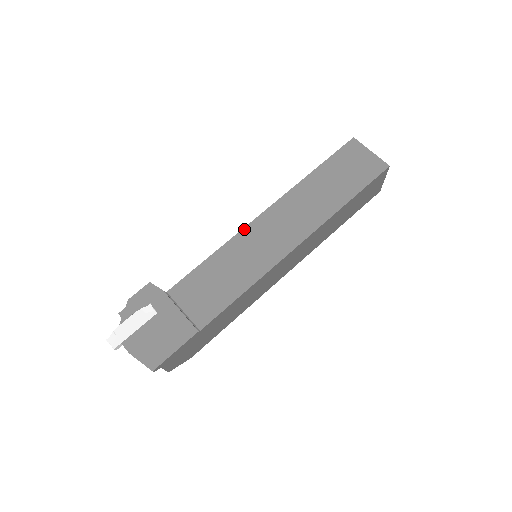
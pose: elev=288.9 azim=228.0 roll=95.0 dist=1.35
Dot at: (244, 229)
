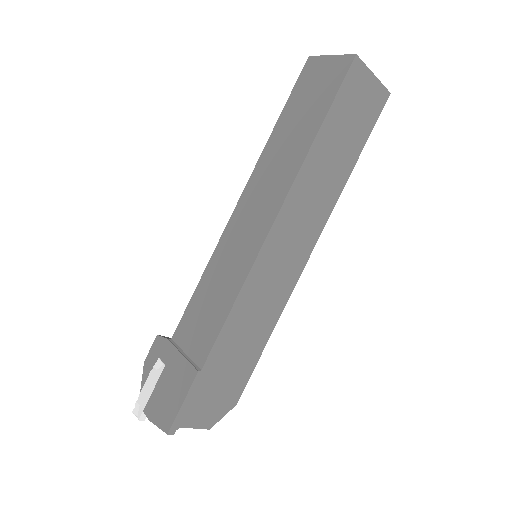
Dot at: (223, 233)
